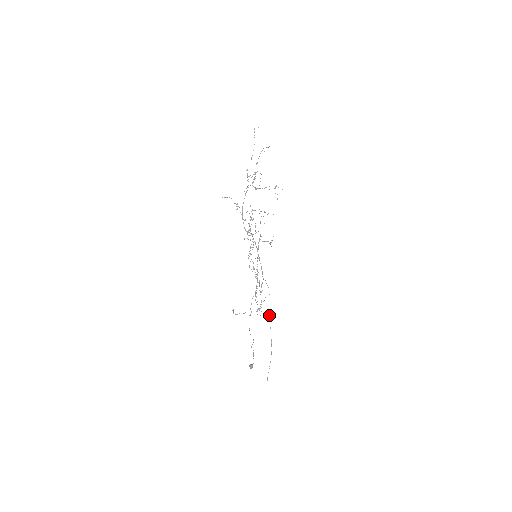
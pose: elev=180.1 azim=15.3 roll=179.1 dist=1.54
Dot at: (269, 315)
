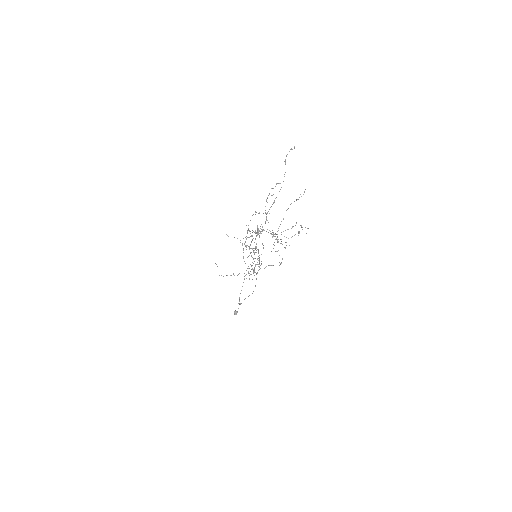
Dot at: (257, 272)
